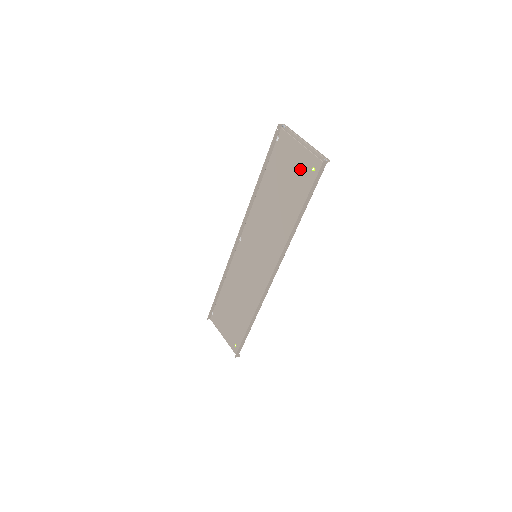
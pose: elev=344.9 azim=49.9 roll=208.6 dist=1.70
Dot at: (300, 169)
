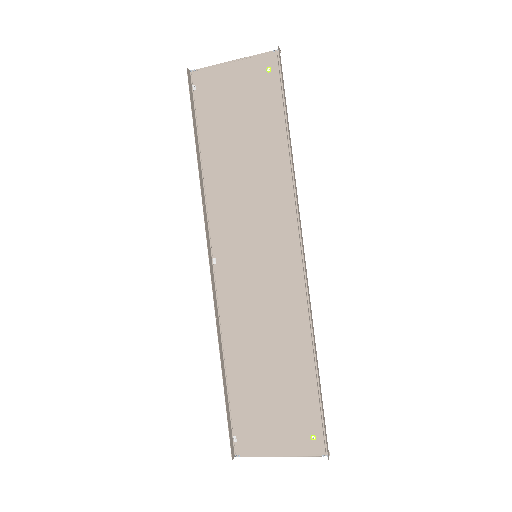
Dot at: (250, 87)
